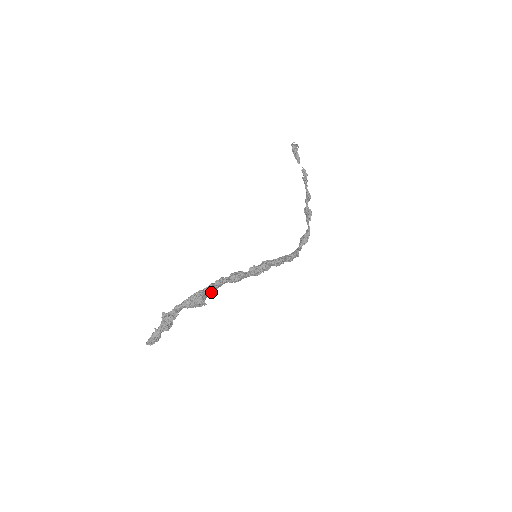
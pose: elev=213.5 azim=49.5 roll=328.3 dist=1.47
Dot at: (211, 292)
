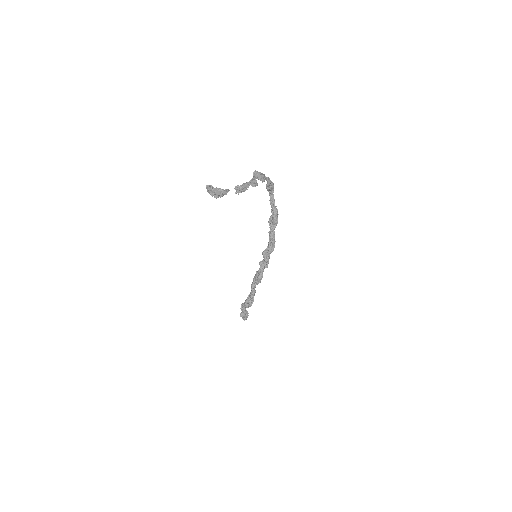
Dot at: occluded
